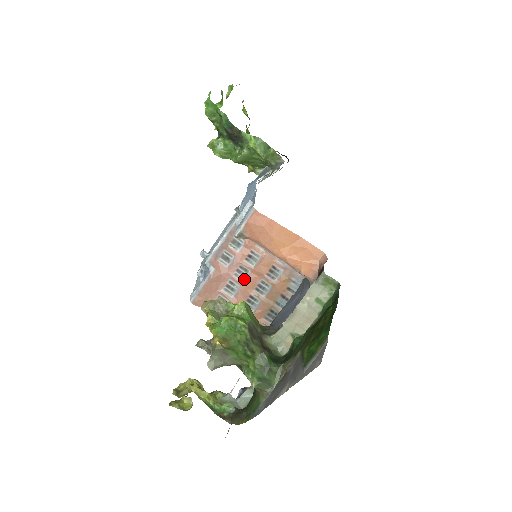
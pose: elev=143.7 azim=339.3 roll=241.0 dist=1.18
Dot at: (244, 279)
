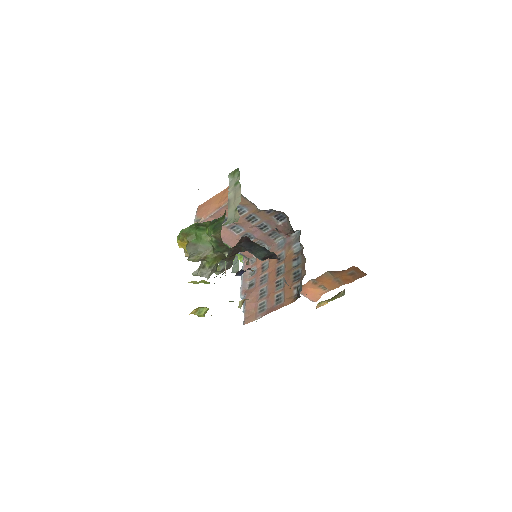
Dot at: (267, 280)
